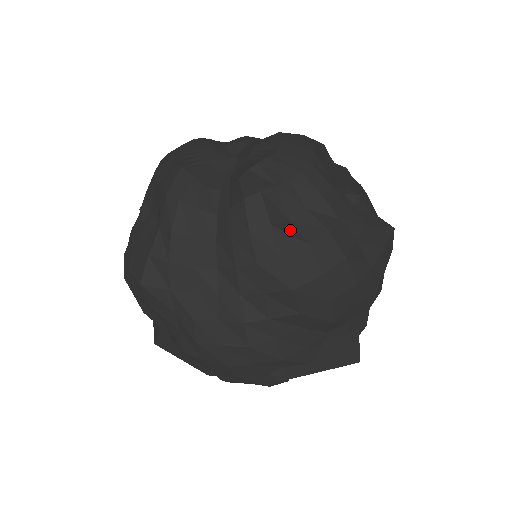
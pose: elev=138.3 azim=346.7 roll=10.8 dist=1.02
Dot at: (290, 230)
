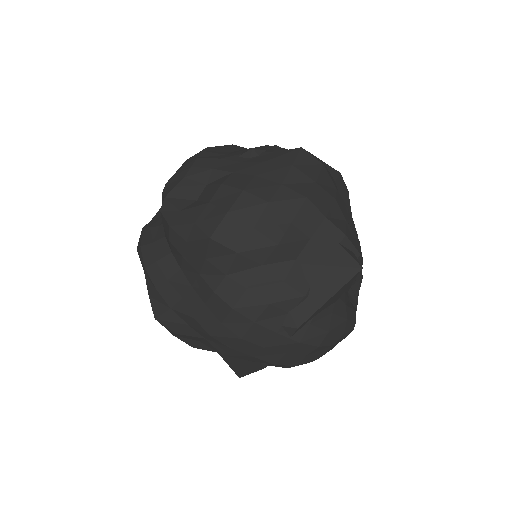
Dot at: (196, 205)
